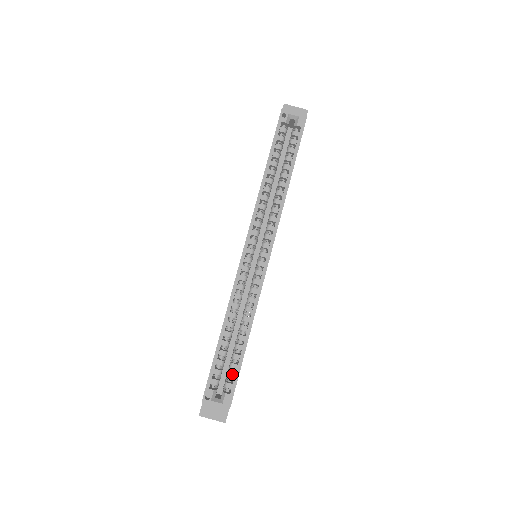
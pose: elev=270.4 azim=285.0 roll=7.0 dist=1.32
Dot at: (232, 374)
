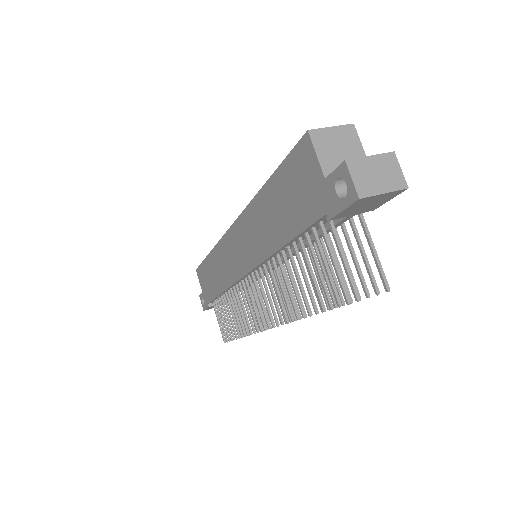
Dot at: occluded
